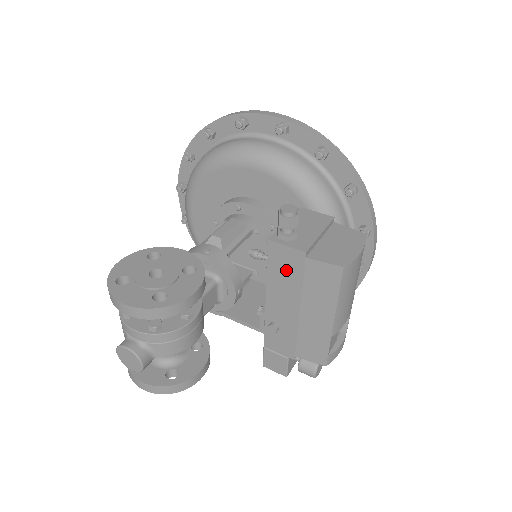
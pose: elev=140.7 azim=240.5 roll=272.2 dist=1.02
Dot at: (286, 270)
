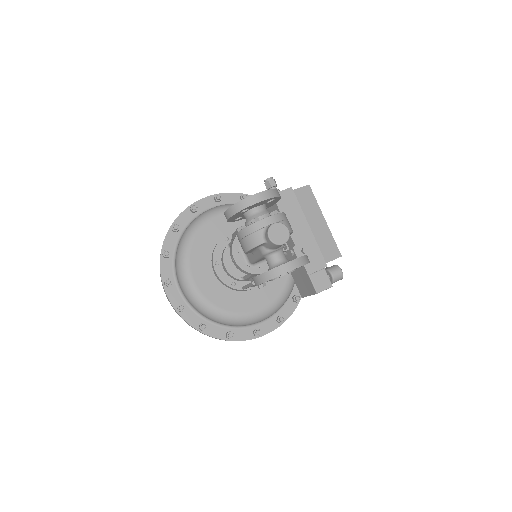
Dot at: (289, 205)
